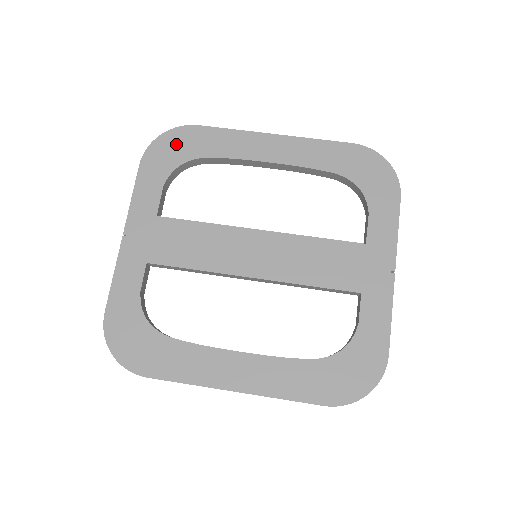
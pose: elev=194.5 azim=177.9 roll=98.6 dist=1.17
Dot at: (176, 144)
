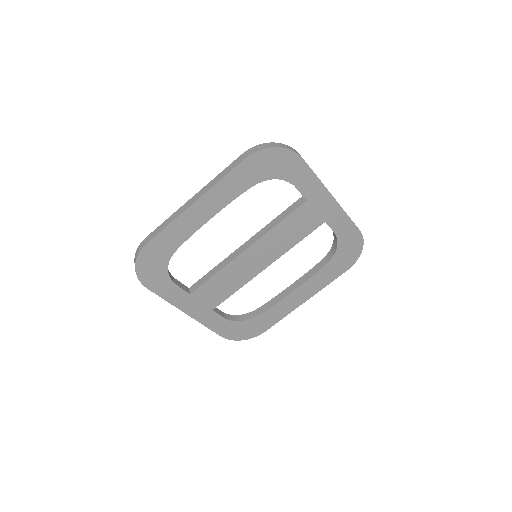
Dot at: (150, 263)
